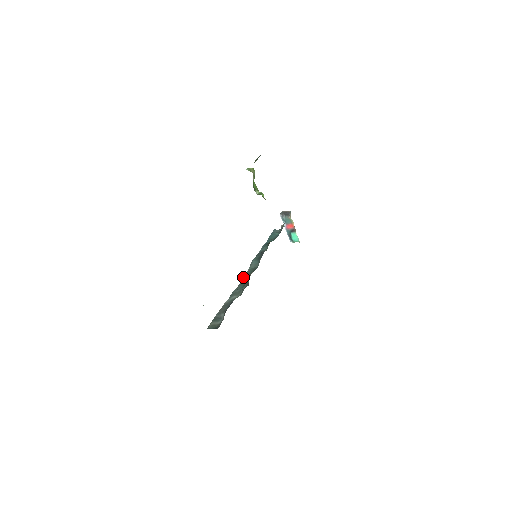
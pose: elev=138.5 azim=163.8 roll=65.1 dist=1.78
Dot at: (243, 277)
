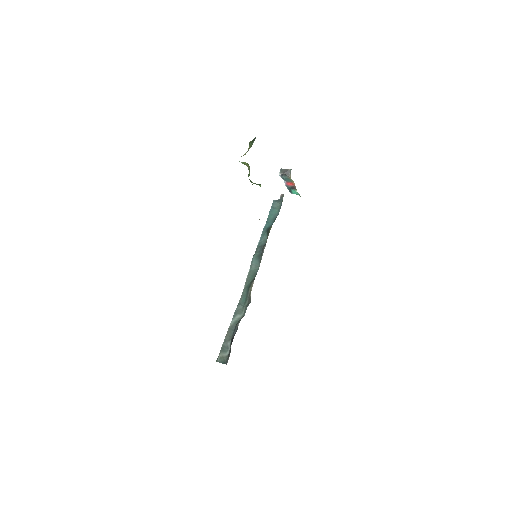
Dot at: (245, 283)
